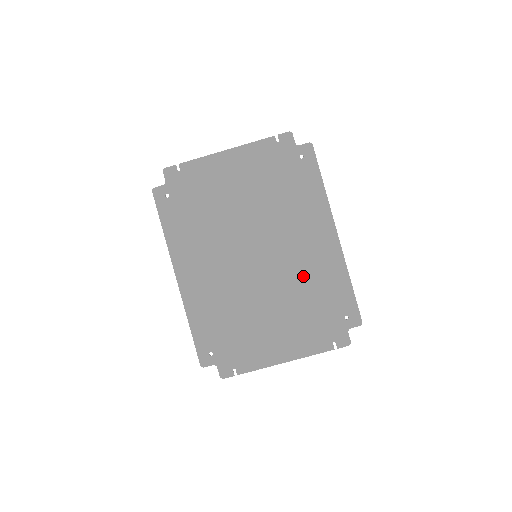
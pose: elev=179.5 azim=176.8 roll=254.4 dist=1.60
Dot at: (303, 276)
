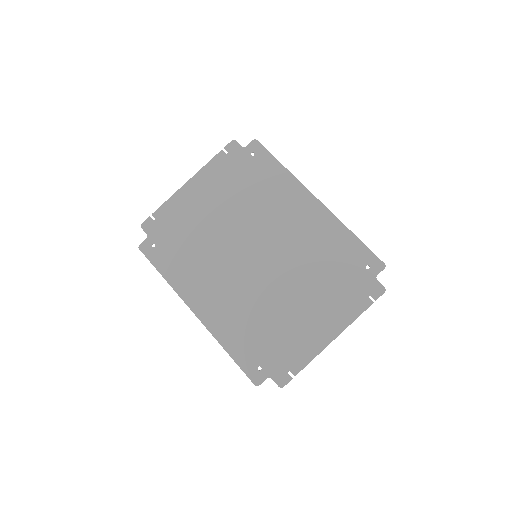
Dot at: (307, 251)
